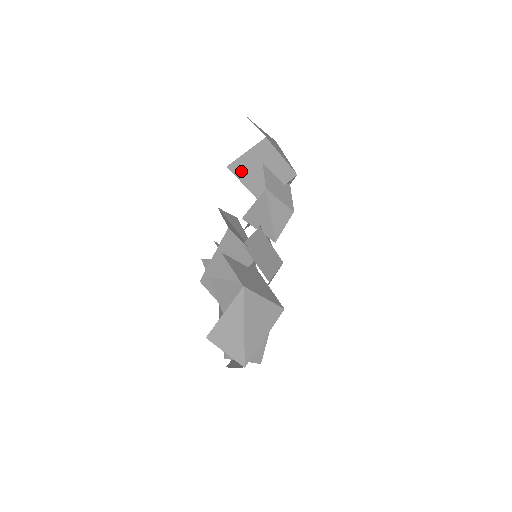
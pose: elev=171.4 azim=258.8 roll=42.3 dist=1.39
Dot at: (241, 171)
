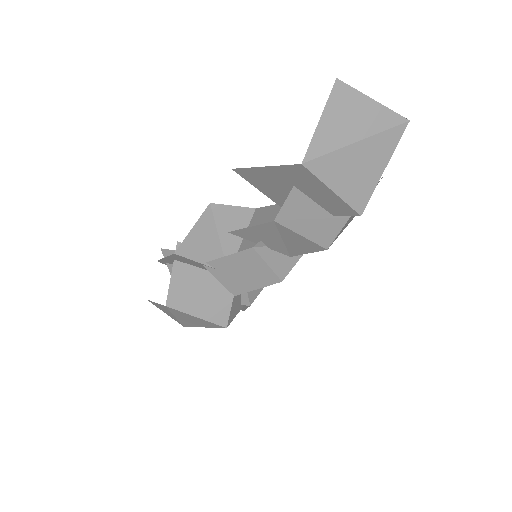
Dot at: (256, 179)
